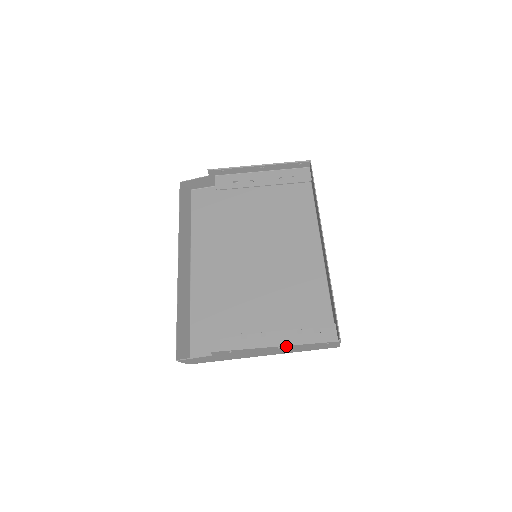
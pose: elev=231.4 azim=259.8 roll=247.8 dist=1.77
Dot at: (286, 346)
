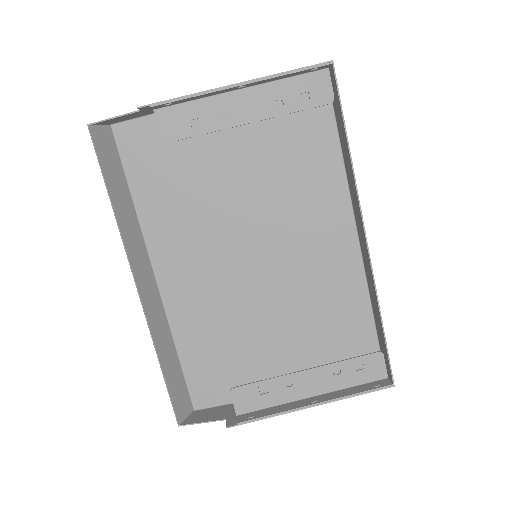
Dot at: (324, 402)
